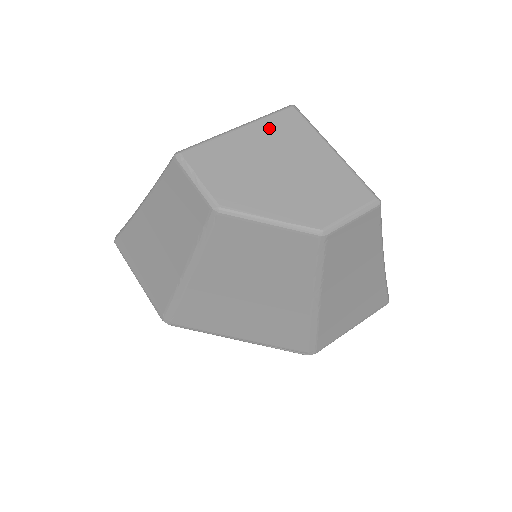
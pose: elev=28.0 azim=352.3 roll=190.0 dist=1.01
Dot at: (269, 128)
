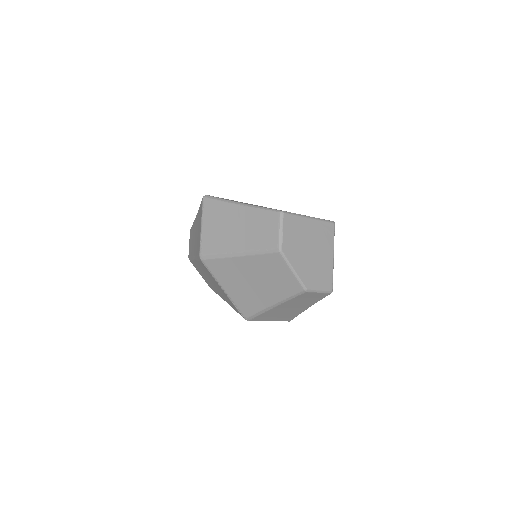
Dot at: (320, 227)
